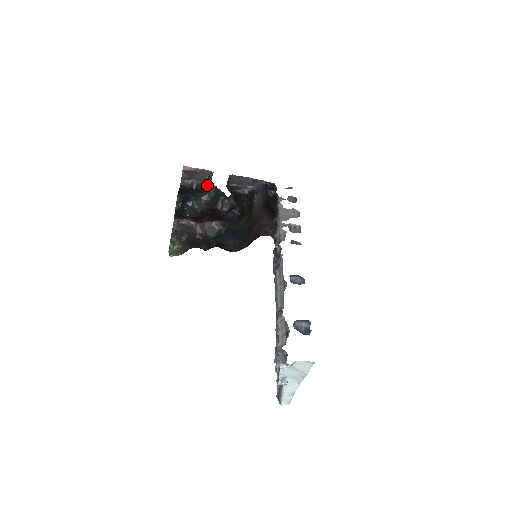
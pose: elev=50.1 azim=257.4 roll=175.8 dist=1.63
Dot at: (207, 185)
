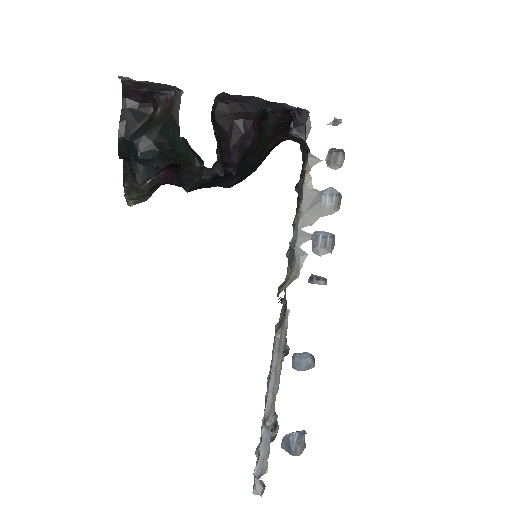
Dot at: (170, 126)
